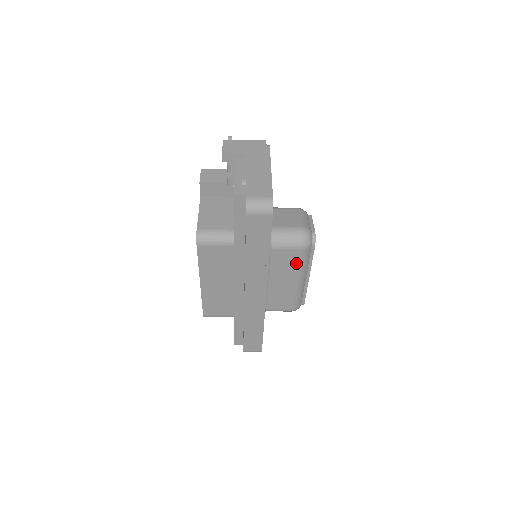
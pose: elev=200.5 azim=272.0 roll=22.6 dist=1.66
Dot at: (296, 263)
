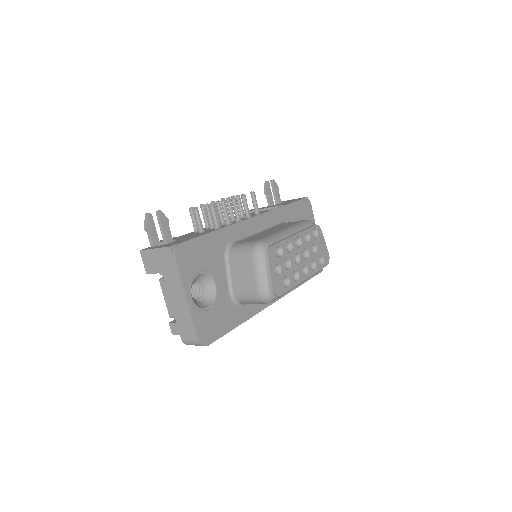
Dot at: occluded
